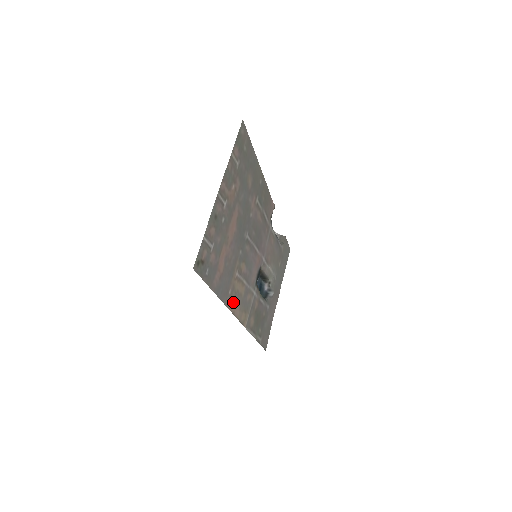
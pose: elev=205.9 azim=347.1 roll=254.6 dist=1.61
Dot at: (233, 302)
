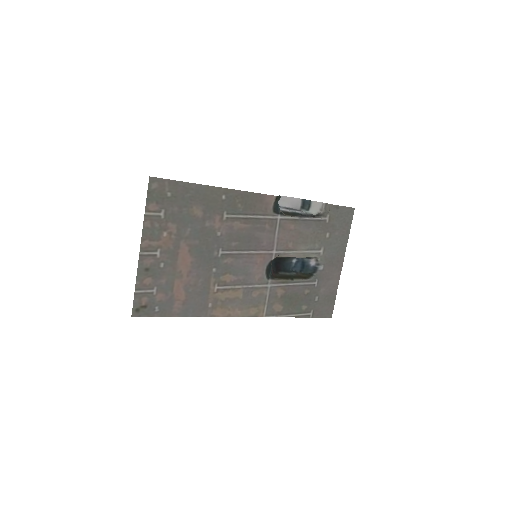
Dot at: (223, 309)
